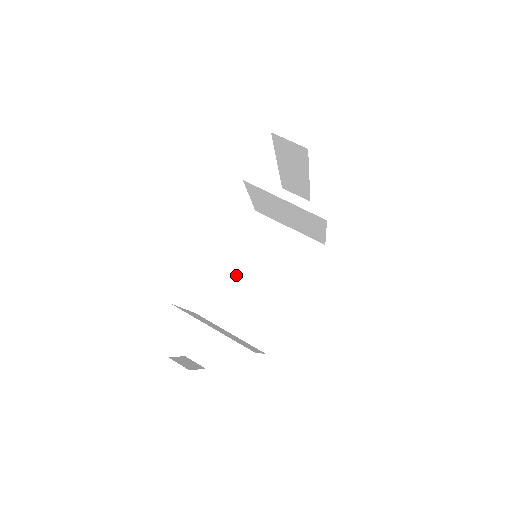
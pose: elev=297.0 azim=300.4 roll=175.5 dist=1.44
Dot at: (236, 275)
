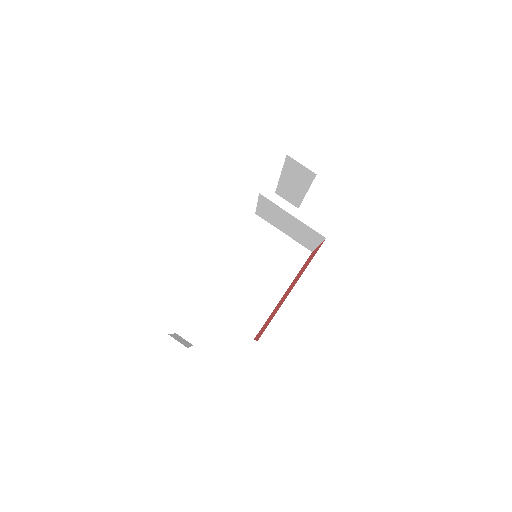
Dot at: (234, 269)
